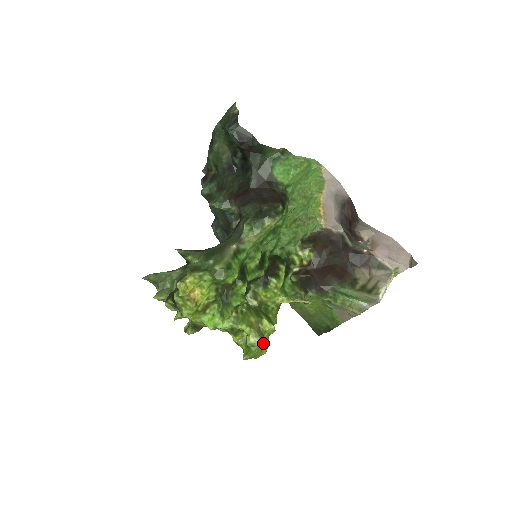
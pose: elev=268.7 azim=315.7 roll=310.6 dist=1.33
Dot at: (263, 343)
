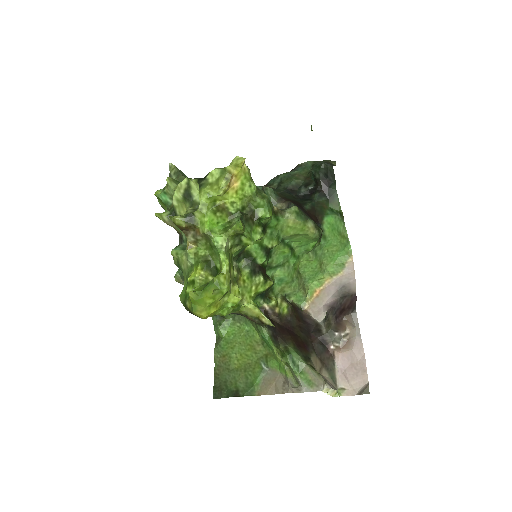
Dot at: (221, 298)
